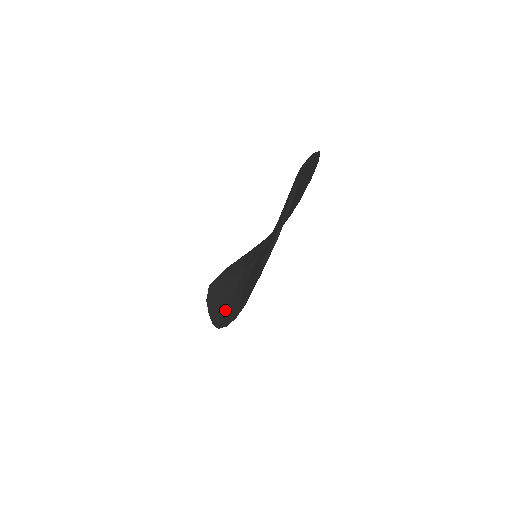
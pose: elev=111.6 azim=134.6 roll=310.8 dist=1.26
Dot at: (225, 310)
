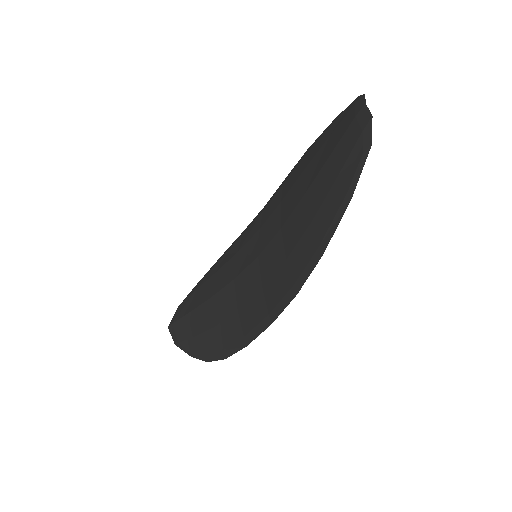
Dot at: (228, 333)
